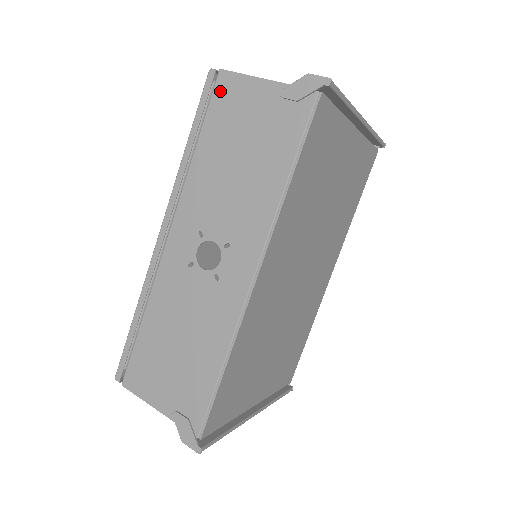
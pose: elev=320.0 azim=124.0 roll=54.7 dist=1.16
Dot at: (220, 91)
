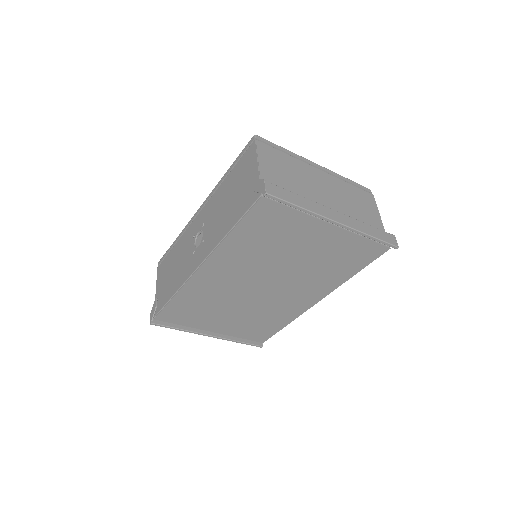
Dot at: (248, 153)
